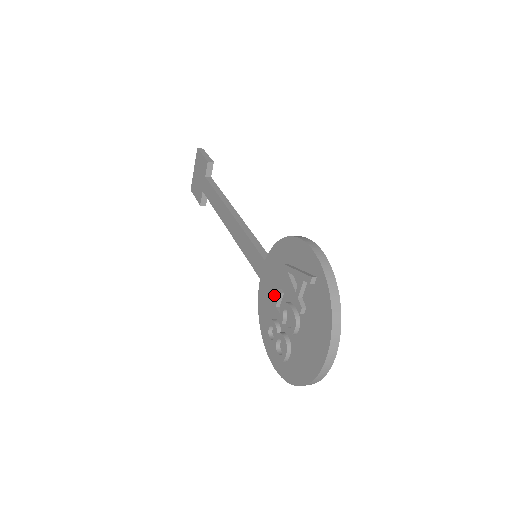
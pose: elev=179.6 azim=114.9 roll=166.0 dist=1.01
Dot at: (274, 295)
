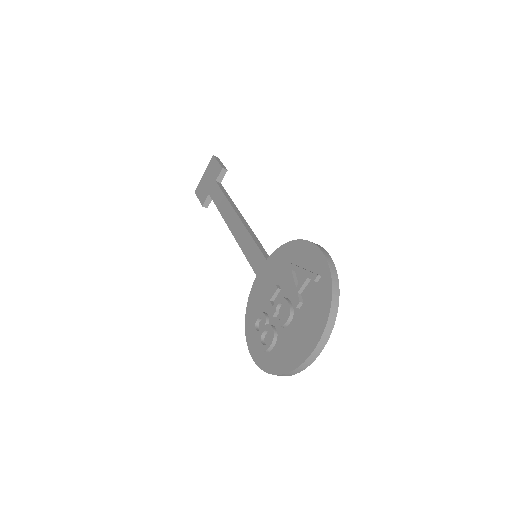
Dot at: (269, 291)
